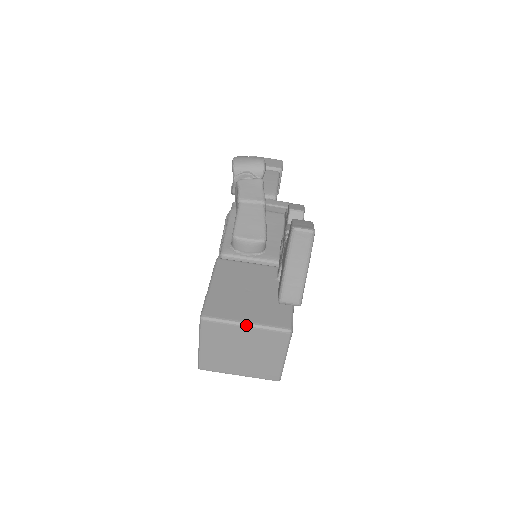
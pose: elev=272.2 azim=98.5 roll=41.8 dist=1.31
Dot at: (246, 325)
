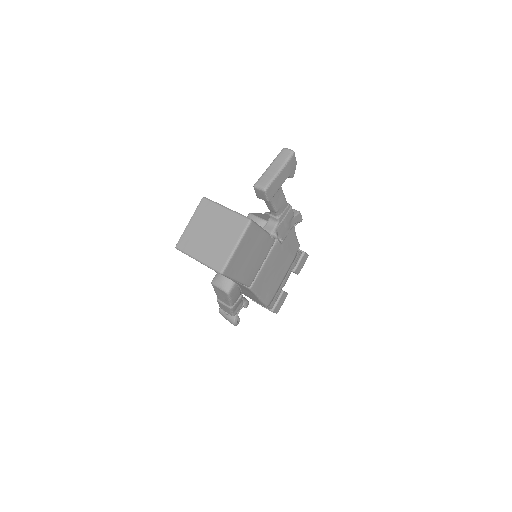
Dot at: (226, 208)
